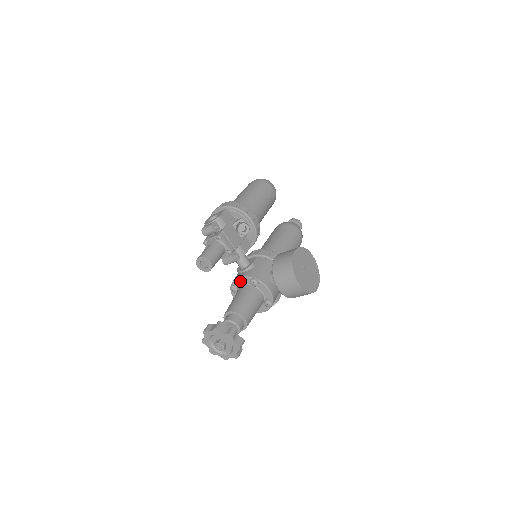
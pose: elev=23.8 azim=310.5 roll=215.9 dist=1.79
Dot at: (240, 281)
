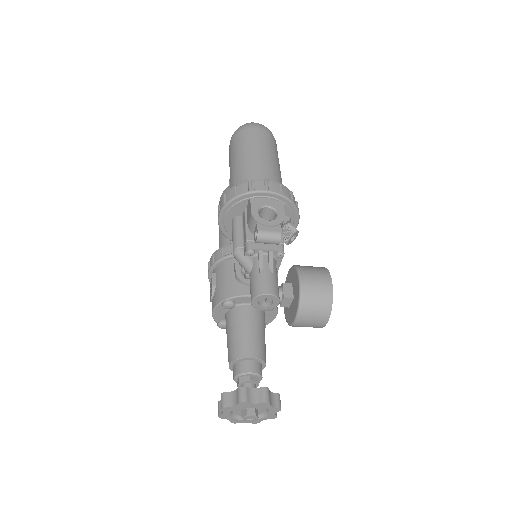
Dot at: (248, 299)
